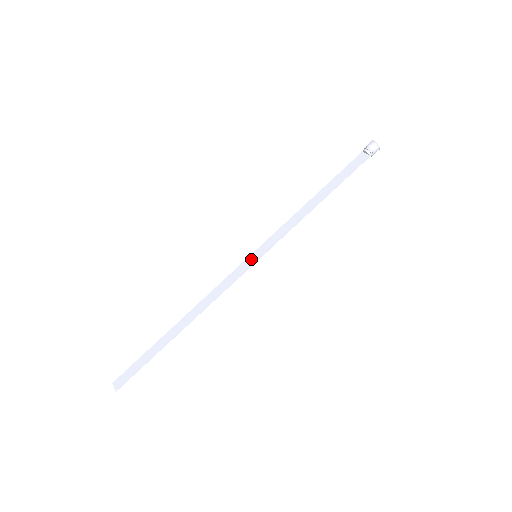
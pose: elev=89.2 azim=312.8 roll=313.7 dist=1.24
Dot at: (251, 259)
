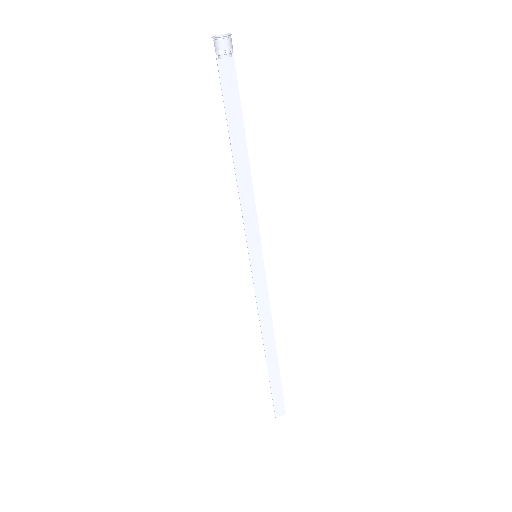
Dot at: (256, 263)
